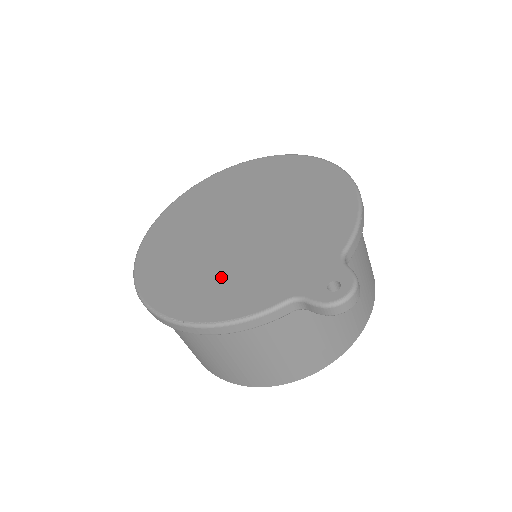
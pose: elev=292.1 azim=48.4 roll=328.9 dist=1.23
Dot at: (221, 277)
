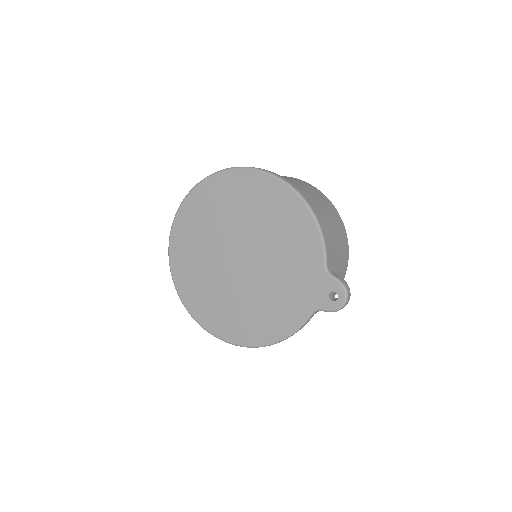
Dot at: (257, 308)
